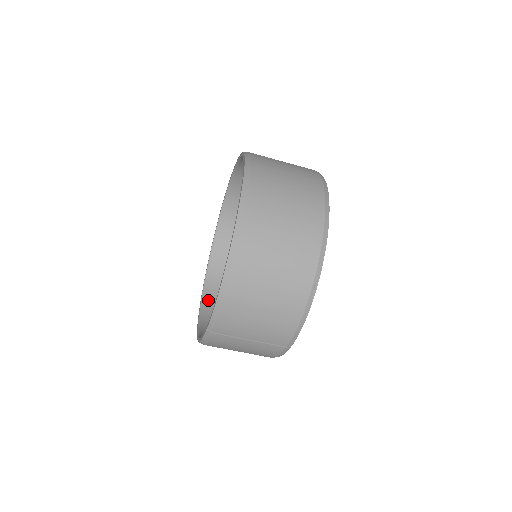
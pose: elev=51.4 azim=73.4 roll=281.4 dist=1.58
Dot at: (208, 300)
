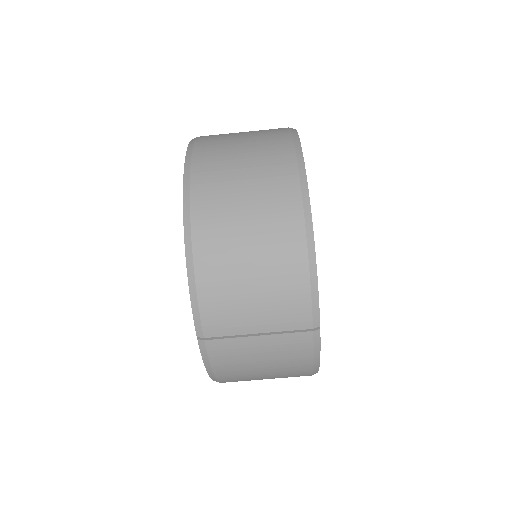
Dot at: occluded
